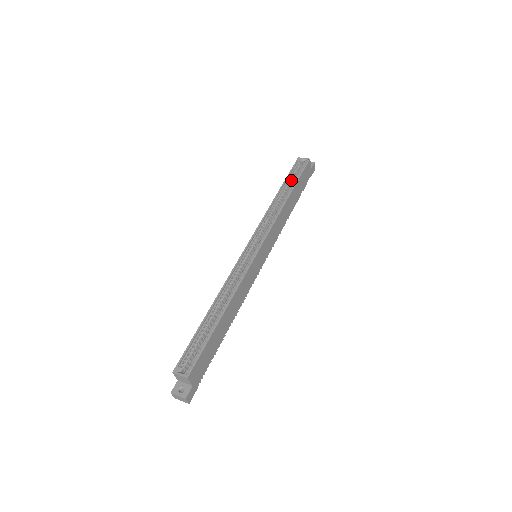
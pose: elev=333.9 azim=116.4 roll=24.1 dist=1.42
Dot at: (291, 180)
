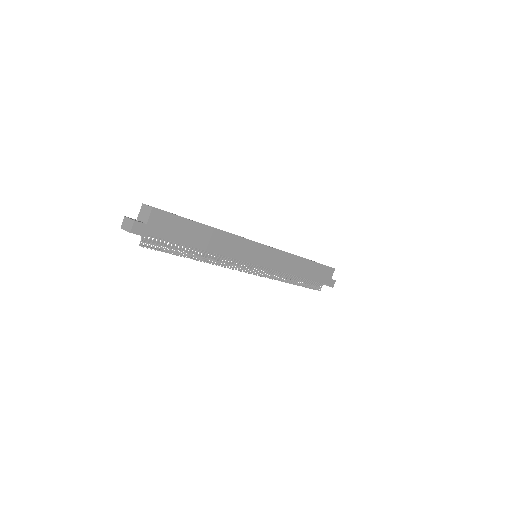
Dot at: occluded
